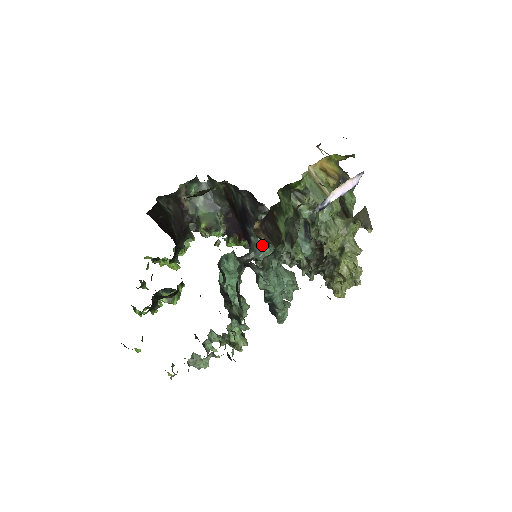
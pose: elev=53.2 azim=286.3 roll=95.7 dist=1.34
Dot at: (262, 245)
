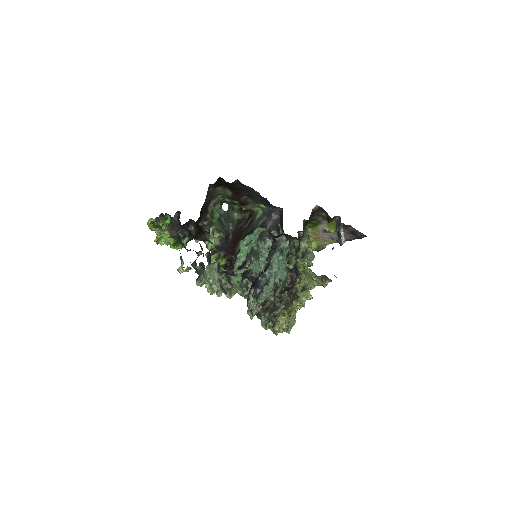
Dot at: (259, 255)
